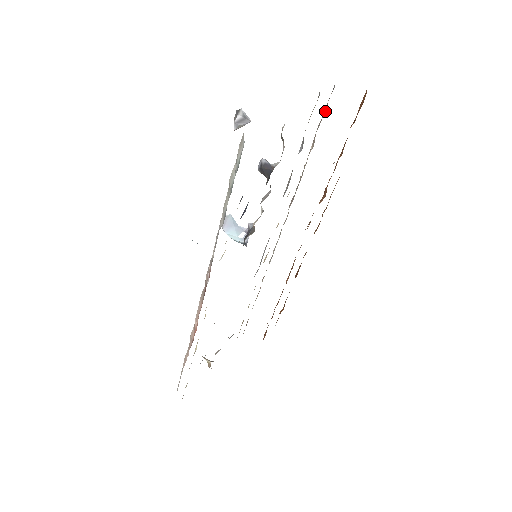
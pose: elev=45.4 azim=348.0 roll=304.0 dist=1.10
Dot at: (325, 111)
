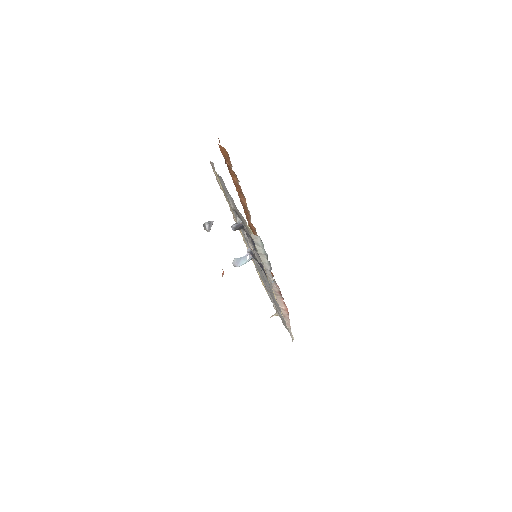
Dot at: (217, 174)
